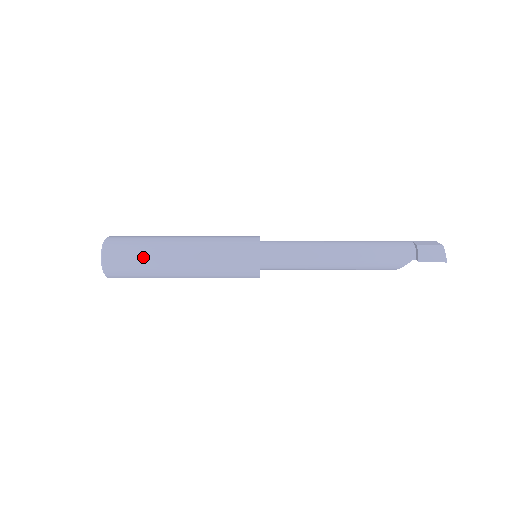
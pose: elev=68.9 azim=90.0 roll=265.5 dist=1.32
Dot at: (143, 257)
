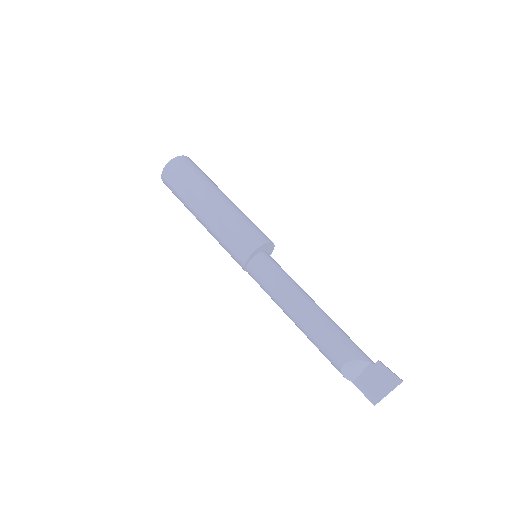
Dot at: (207, 177)
